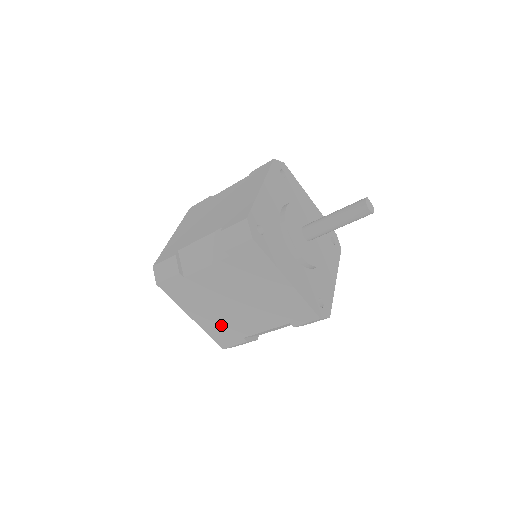
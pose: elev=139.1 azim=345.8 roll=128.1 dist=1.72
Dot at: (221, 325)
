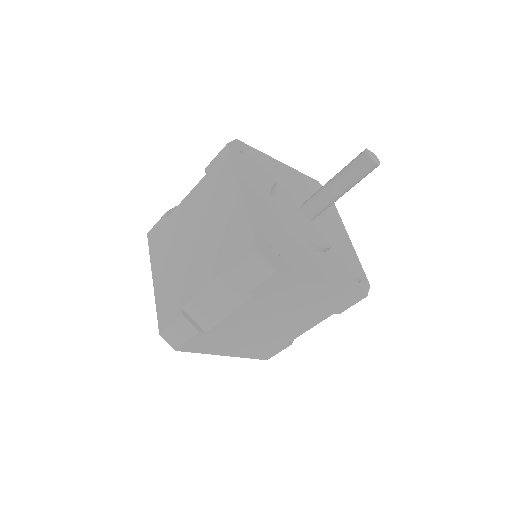
Dot at: (260, 346)
